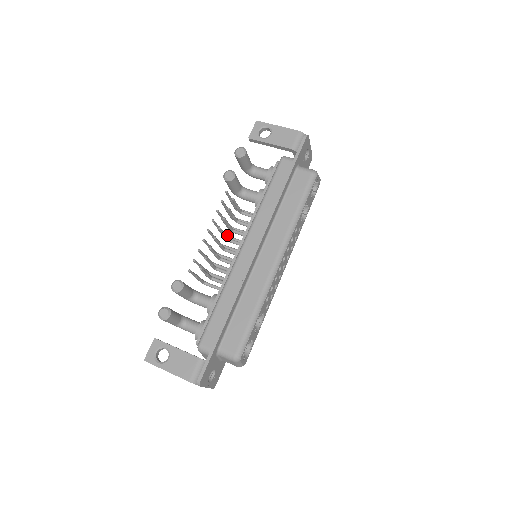
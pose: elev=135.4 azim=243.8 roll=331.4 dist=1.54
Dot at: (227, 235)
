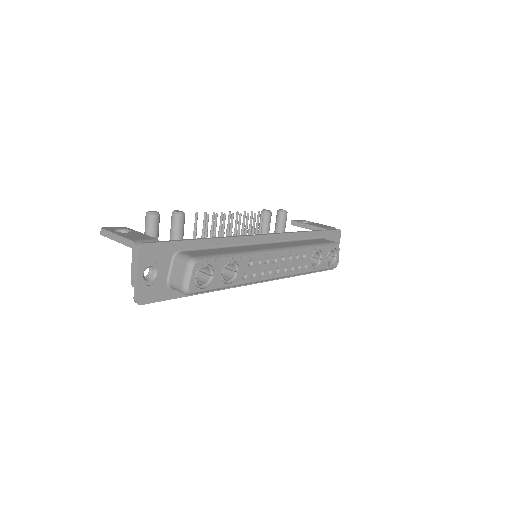
Dot at: occluded
